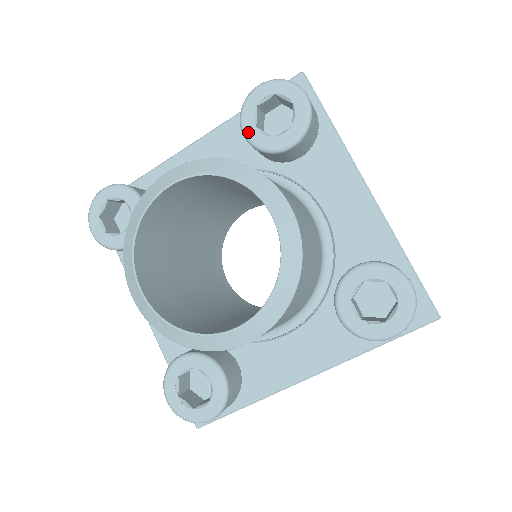
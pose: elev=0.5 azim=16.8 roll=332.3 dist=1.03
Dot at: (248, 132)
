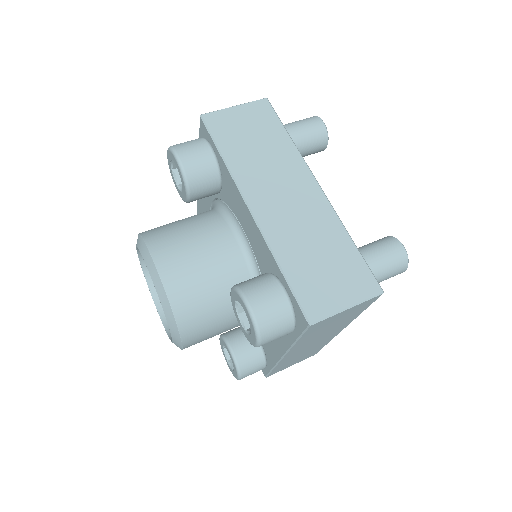
Dot at: (231, 294)
